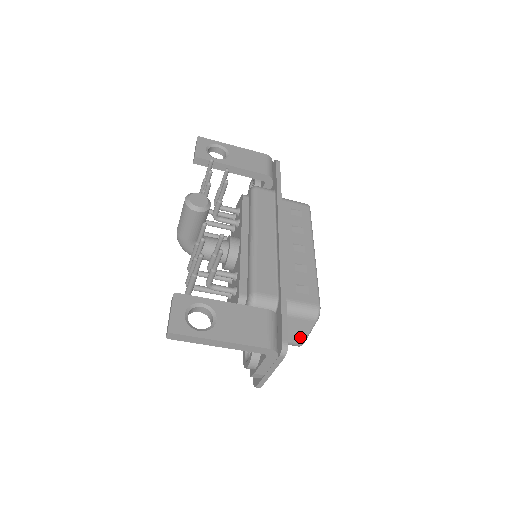
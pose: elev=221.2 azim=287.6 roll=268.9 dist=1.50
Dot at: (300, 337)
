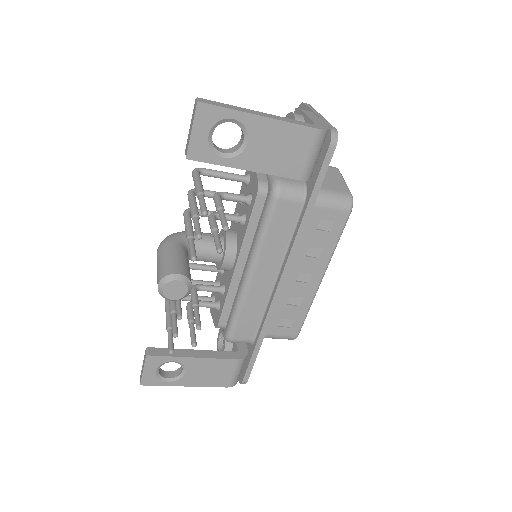
Dot at: occluded
